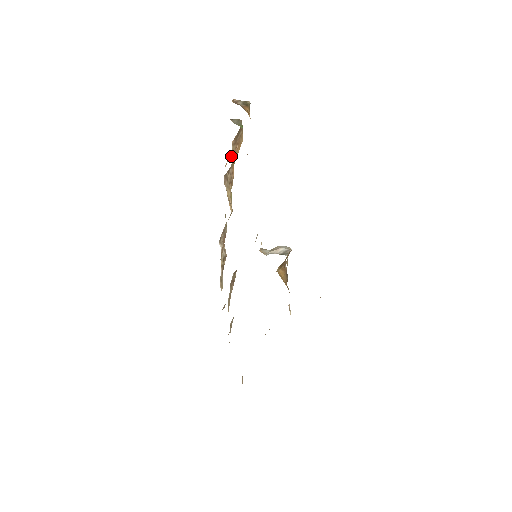
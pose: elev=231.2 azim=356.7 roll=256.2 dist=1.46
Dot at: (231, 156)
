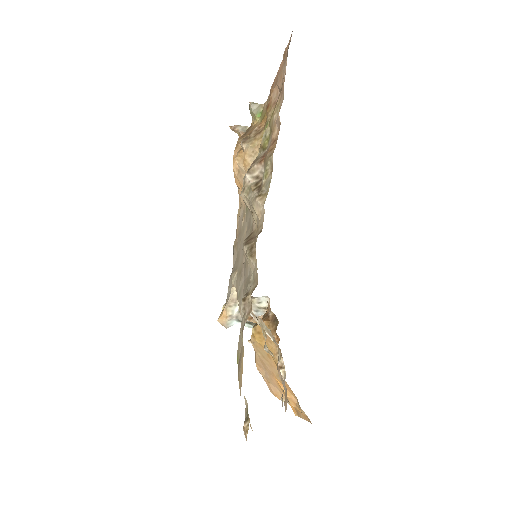
Dot at: (236, 148)
